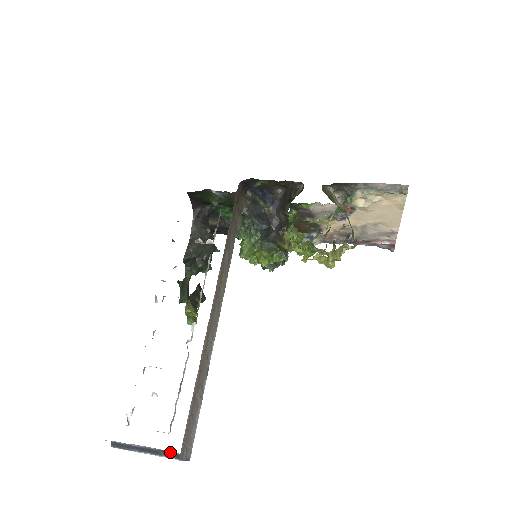
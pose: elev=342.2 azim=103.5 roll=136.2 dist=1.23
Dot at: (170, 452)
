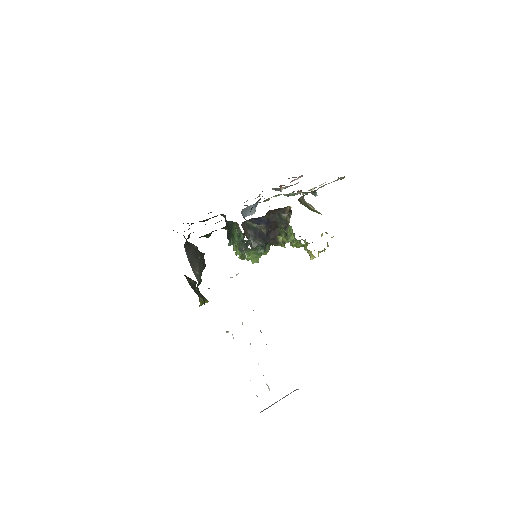
Dot at: occluded
